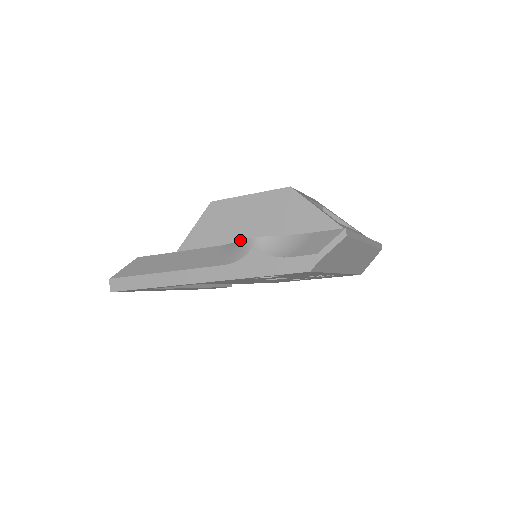
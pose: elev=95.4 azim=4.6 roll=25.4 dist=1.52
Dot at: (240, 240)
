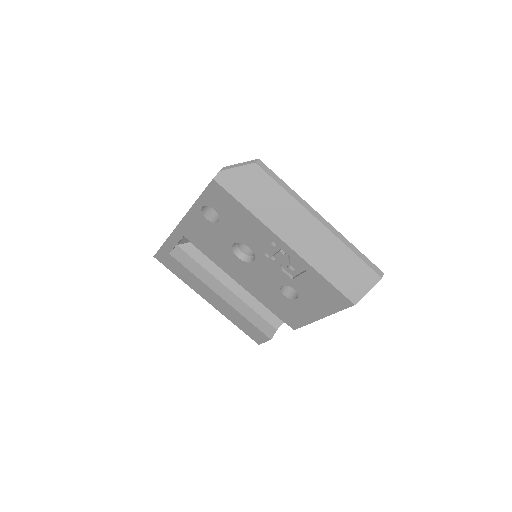
Dot at: occluded
